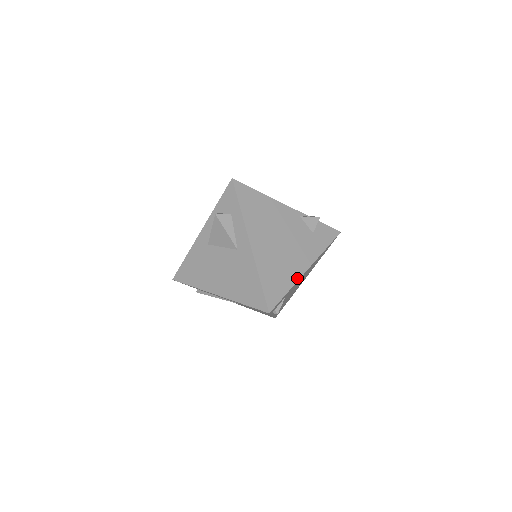
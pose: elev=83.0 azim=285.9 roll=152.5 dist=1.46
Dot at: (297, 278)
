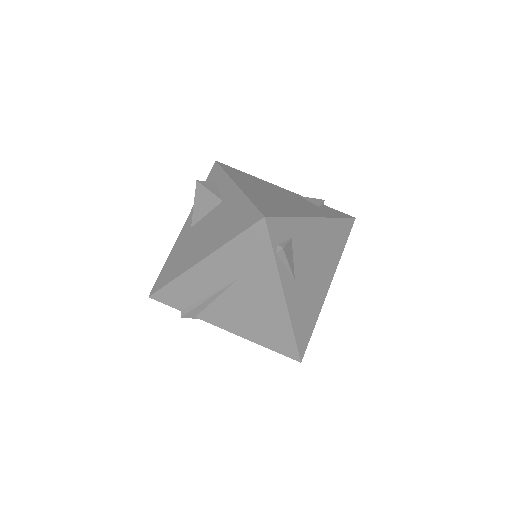
Dot at: (303, 216)
